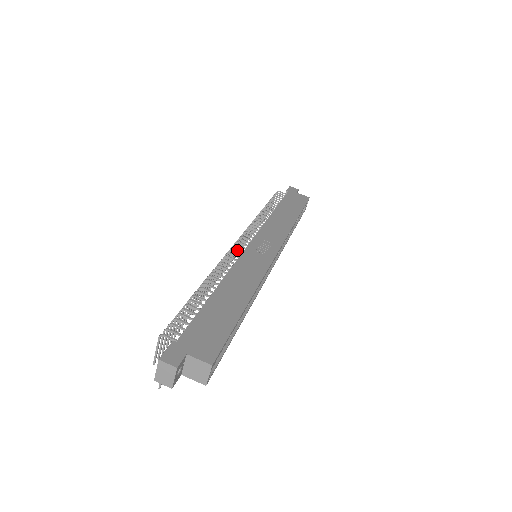
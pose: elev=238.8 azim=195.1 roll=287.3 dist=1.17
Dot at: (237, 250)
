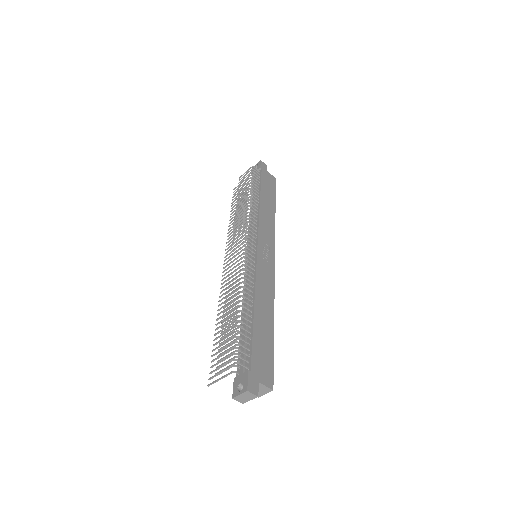
Dot at: (236, 241)
